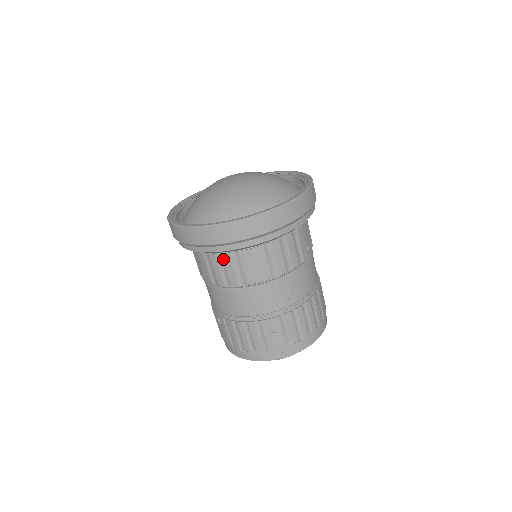
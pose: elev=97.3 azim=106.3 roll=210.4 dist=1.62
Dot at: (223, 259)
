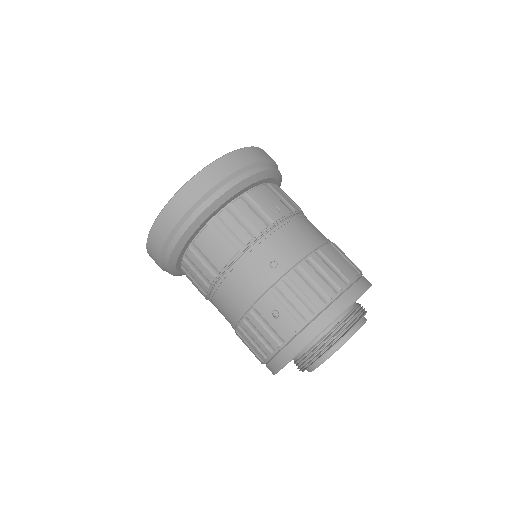
Dot at: (189, 258)
